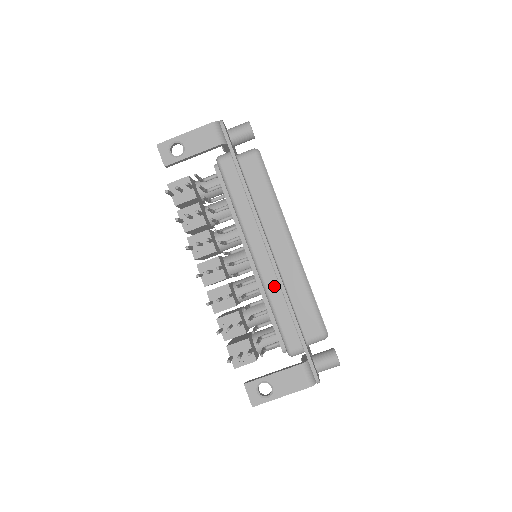
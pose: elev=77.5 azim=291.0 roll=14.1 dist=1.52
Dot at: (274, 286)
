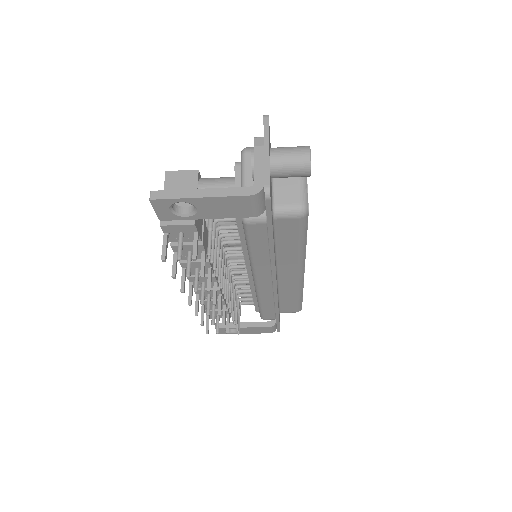
Dot at: (268, 298)
